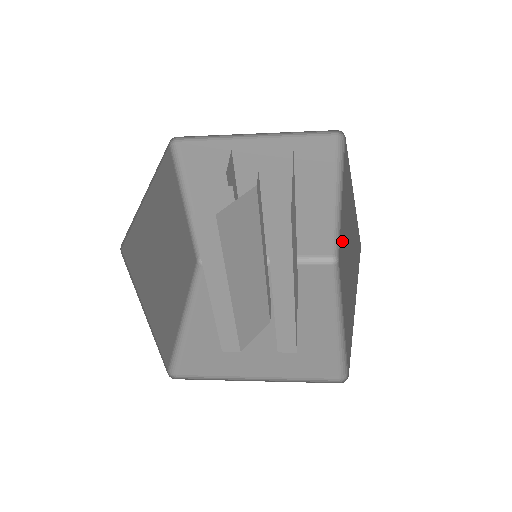
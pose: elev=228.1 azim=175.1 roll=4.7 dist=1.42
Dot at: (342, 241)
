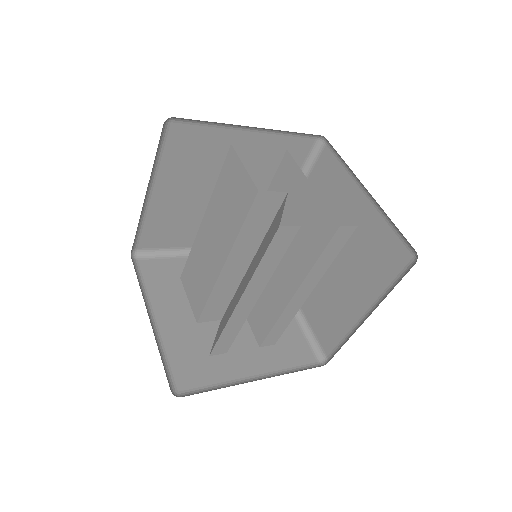
Dot at: occluded
